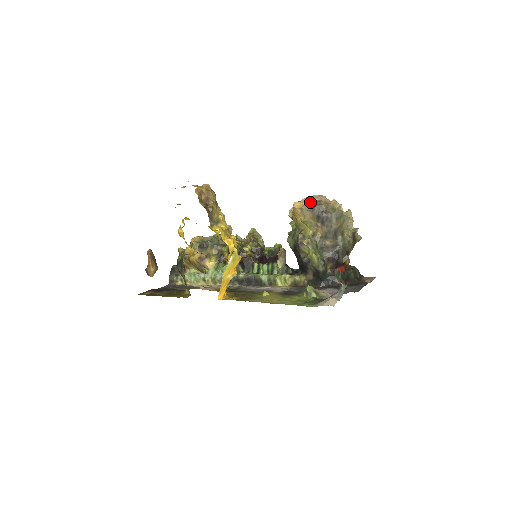
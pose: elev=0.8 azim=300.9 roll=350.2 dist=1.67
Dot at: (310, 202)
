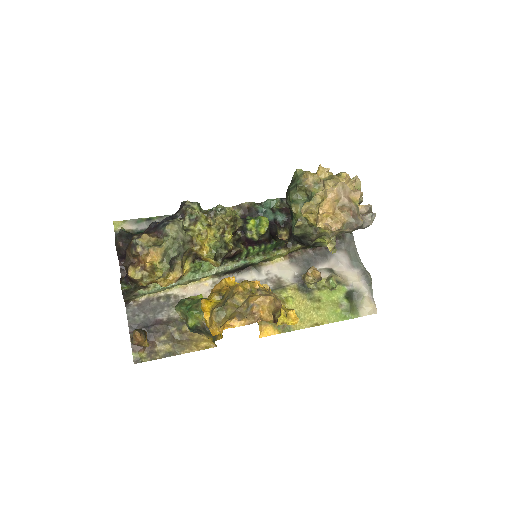
Dot at: (334, 203)
